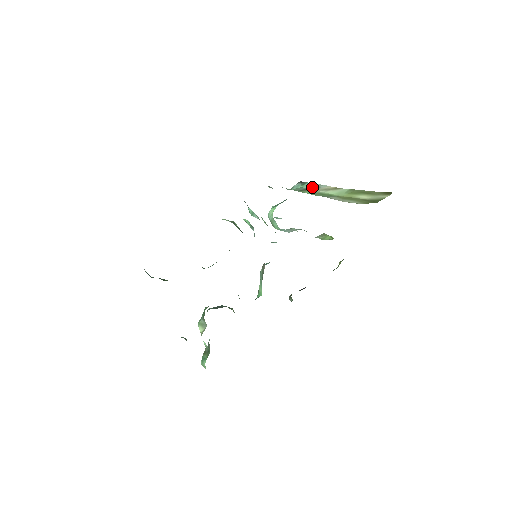
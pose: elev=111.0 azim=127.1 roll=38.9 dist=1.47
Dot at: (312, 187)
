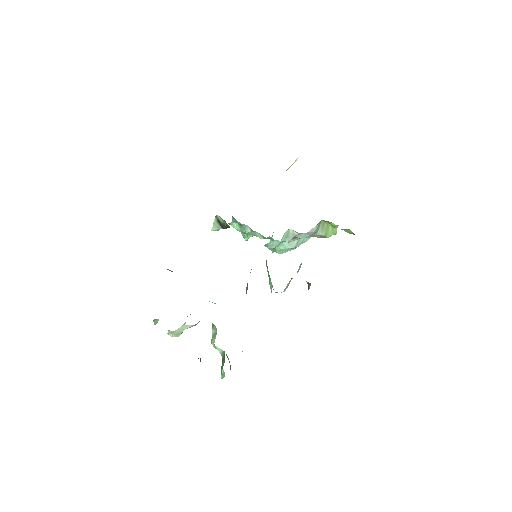
Dot at: occluded
